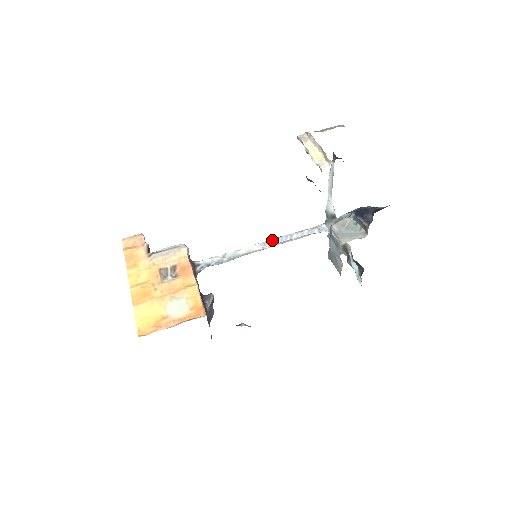
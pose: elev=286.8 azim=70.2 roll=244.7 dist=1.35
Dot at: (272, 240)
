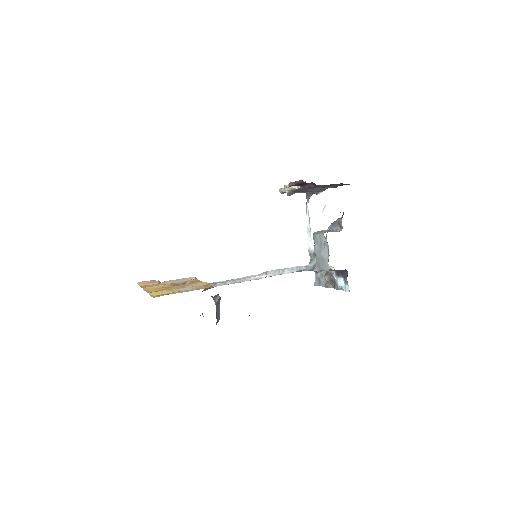
Dot at: (267, 271)
